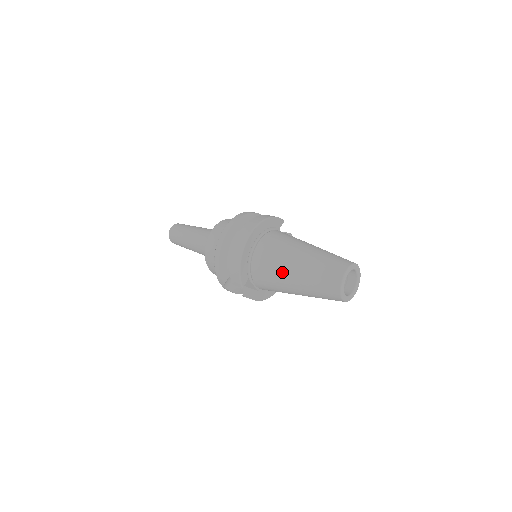
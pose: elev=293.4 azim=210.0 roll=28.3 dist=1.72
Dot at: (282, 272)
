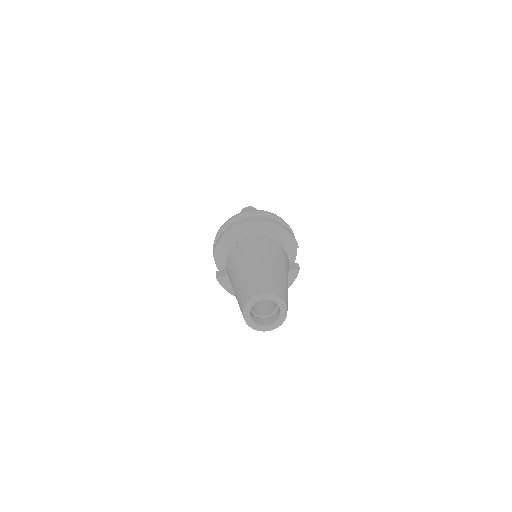
Dot at: (238, 263)
